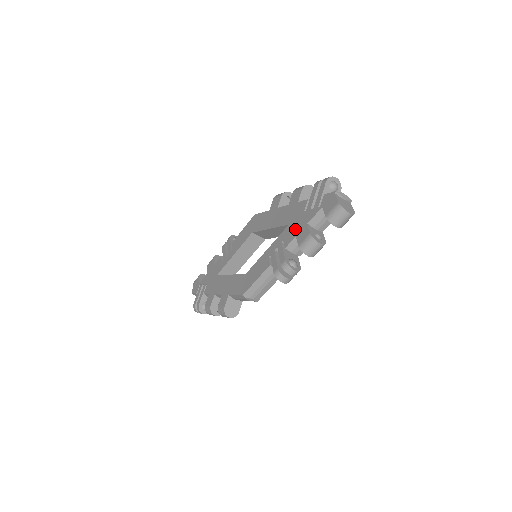
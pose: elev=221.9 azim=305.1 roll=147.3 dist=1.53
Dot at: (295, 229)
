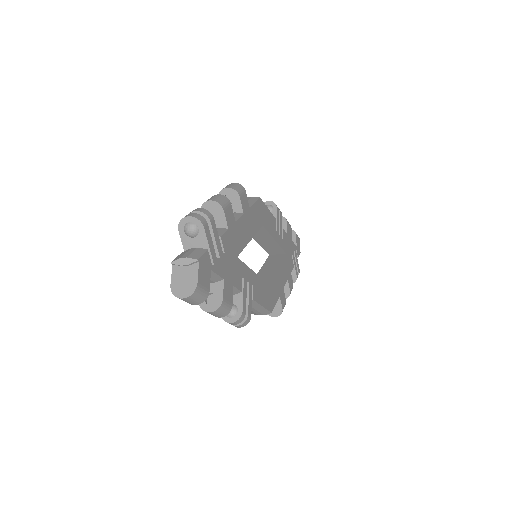
Dot at: occluded
